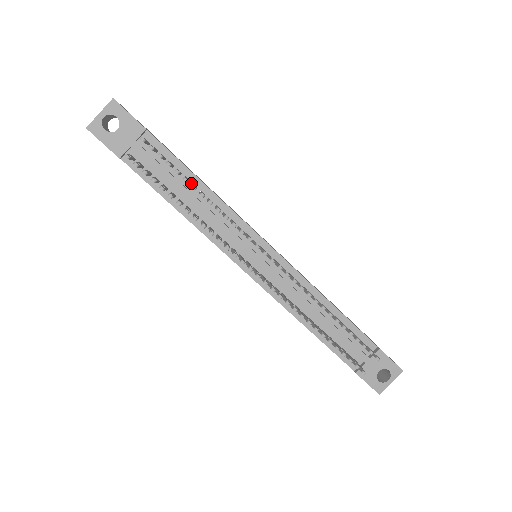
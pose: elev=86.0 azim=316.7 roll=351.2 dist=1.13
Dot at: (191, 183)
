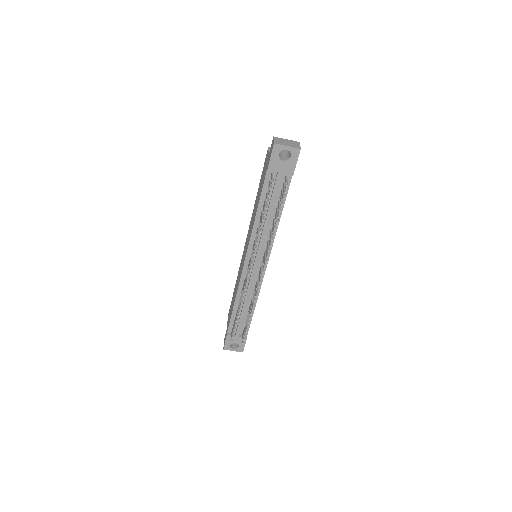
Dot at: occluded
